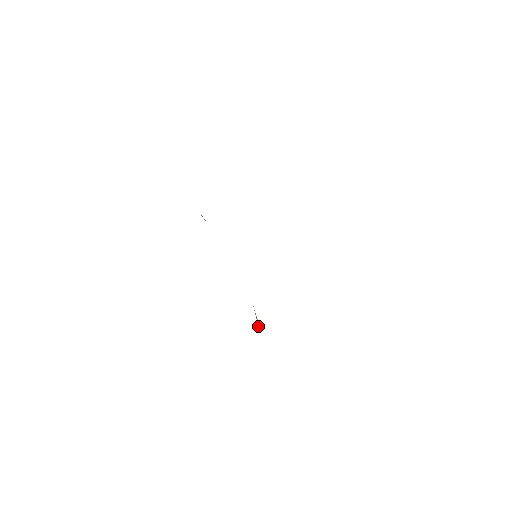
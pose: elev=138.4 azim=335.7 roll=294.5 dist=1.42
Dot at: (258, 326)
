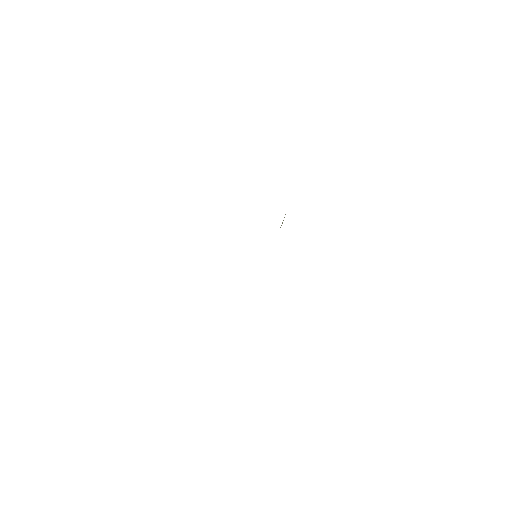
Dot at: occluded
